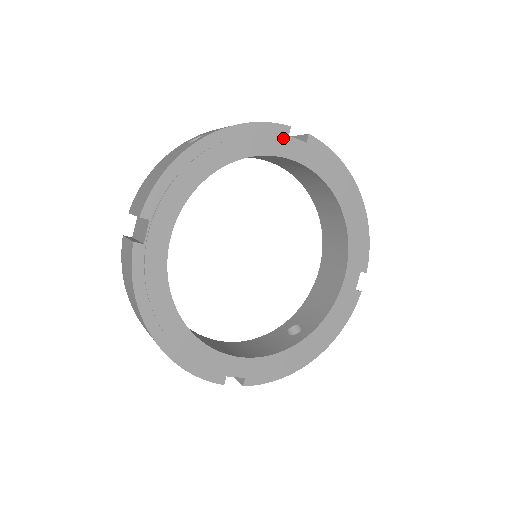
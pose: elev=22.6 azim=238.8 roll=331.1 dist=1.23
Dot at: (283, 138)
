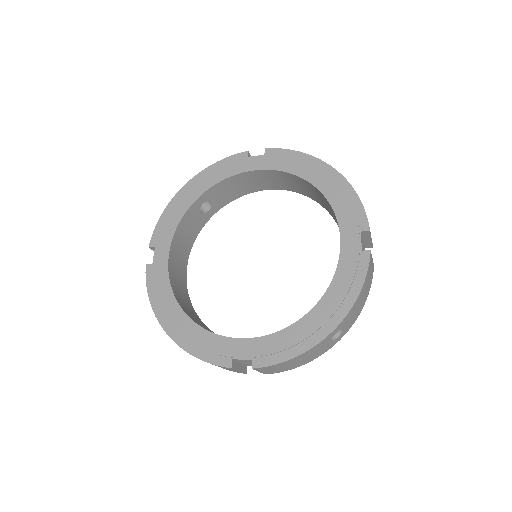
Dot at: (242, 160)
